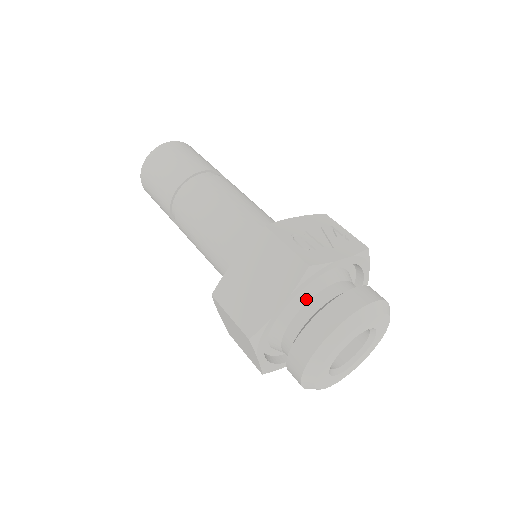
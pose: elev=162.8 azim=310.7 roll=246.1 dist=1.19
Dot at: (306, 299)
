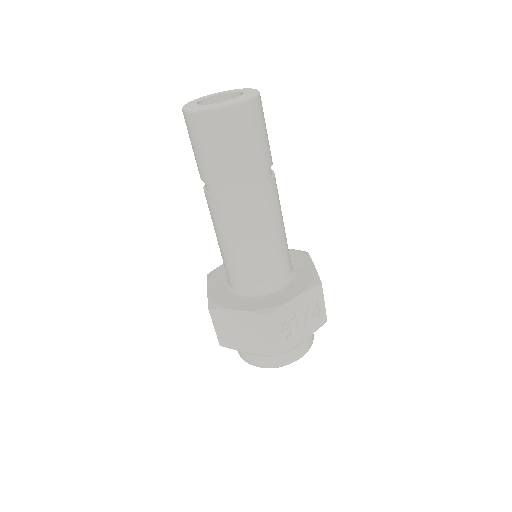
Dot at: occluded
